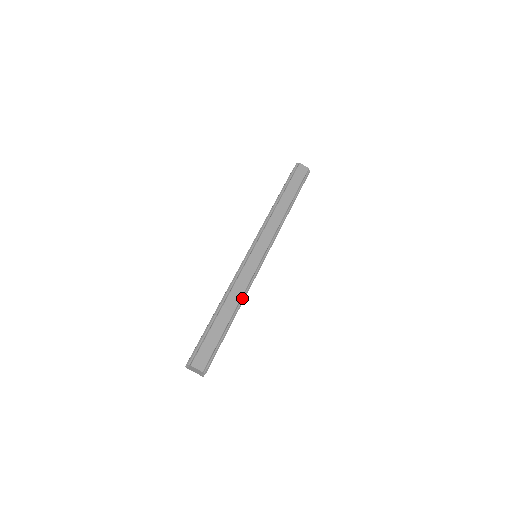
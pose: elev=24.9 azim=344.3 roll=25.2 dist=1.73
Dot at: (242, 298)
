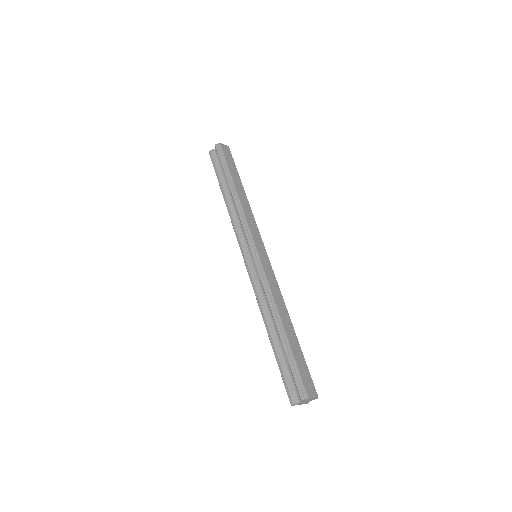
Dot at: (284, 304)
